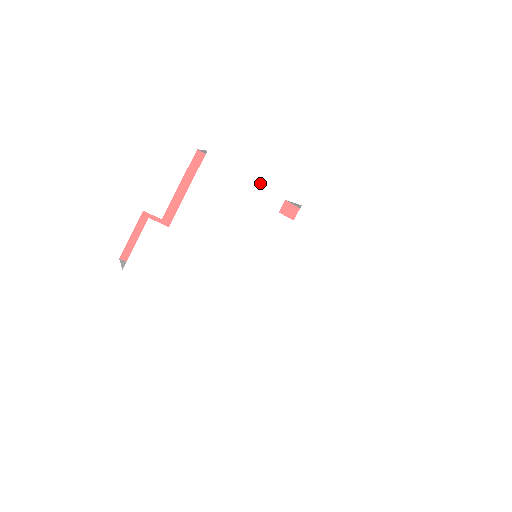
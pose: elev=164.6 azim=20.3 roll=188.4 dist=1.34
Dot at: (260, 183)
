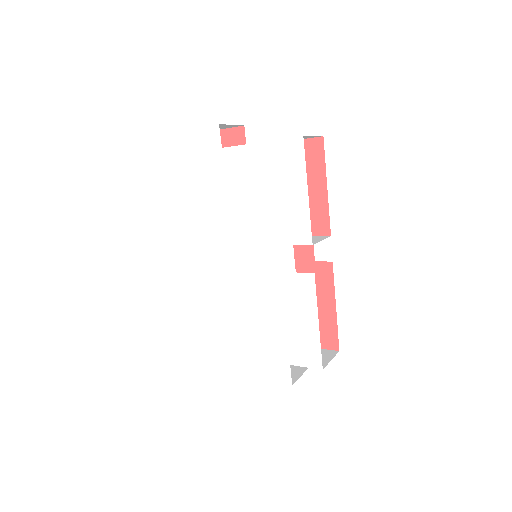
Dot at: (308, 212)
